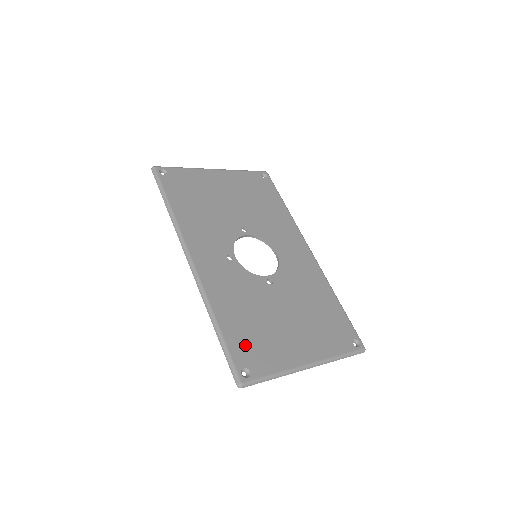
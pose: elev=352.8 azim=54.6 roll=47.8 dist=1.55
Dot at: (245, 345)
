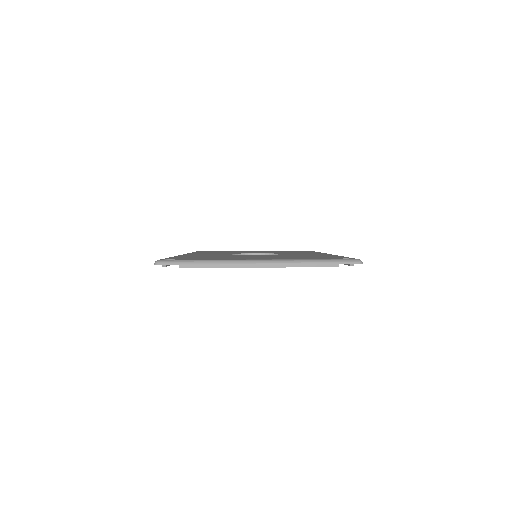
Dot at: occluded
